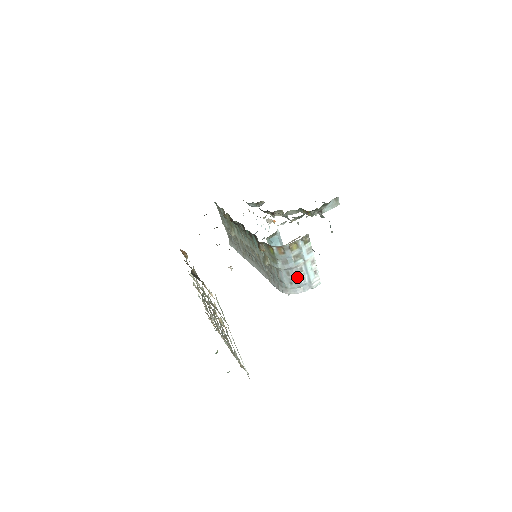
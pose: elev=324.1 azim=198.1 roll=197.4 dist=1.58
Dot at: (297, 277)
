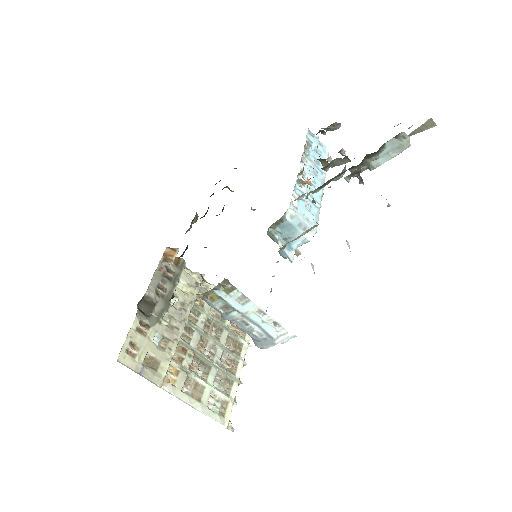
Dot at: (245, 330)
